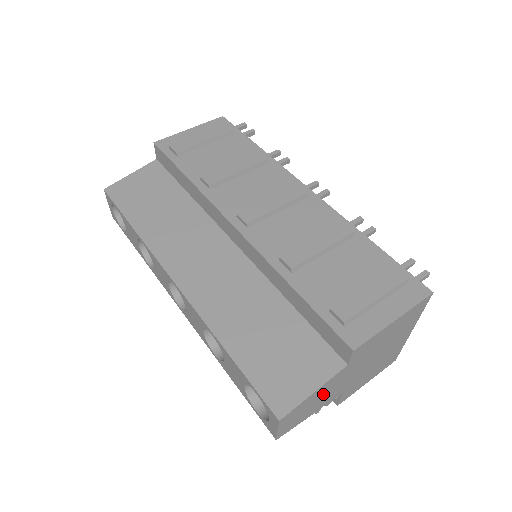
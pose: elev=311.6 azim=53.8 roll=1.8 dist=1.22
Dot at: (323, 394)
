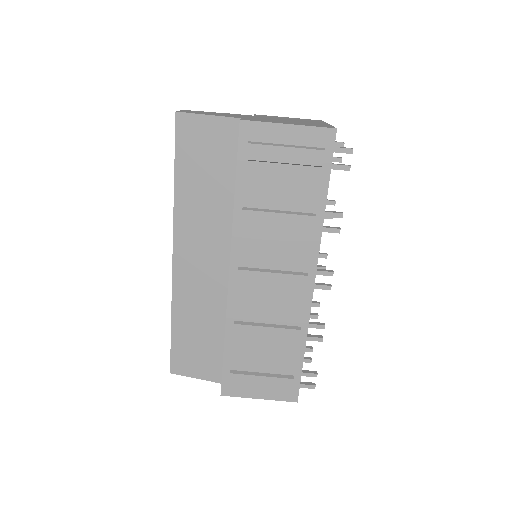
Dot at: occluded
